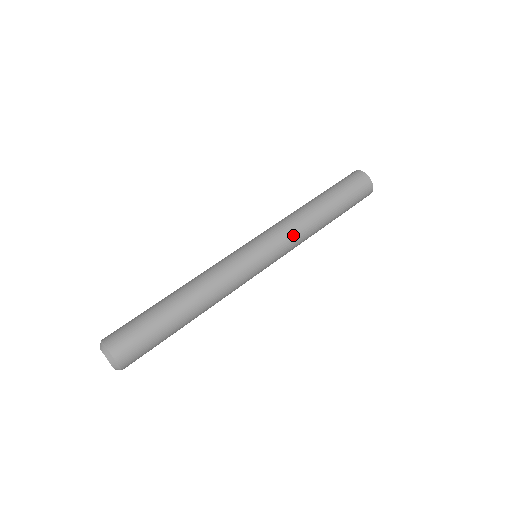
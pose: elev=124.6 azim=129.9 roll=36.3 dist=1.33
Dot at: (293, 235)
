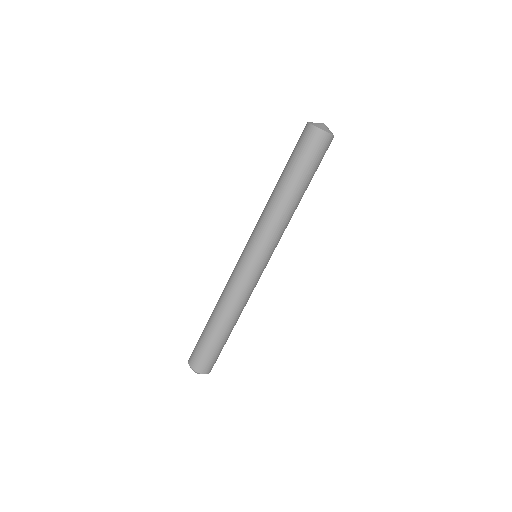
Dot at: (268, 228)
